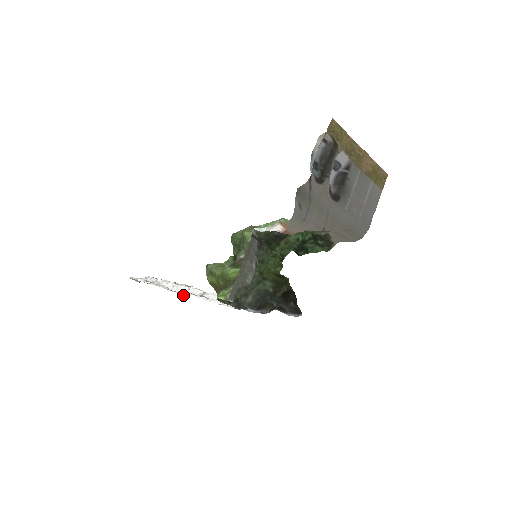
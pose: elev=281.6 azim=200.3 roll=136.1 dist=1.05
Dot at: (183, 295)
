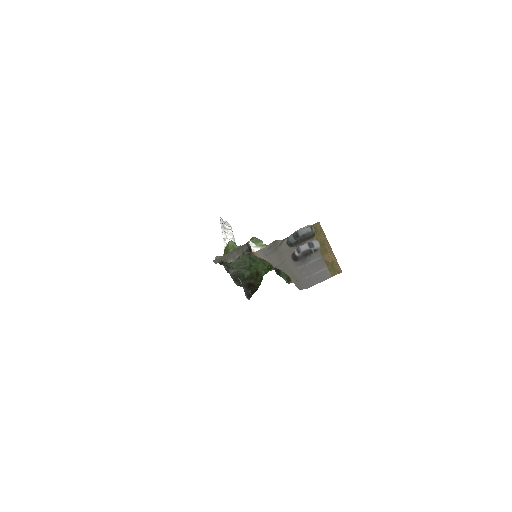
Dot at: occluded
